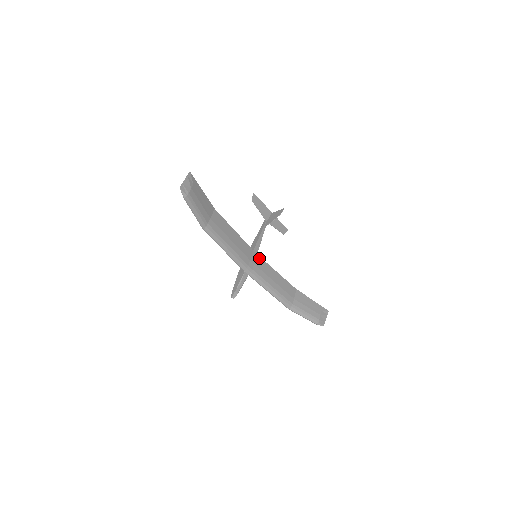
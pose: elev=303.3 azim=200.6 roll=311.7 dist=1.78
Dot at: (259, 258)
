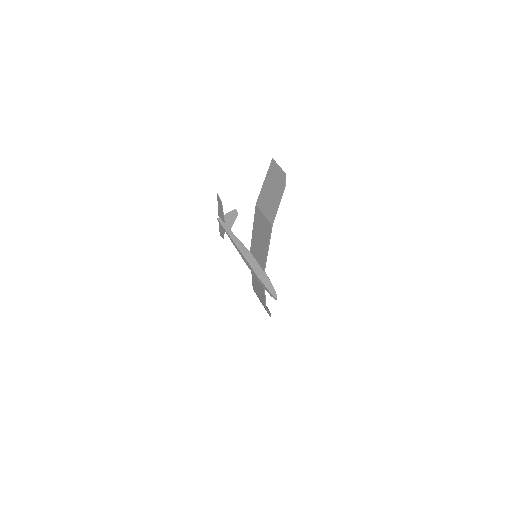
Dot at: occluded
